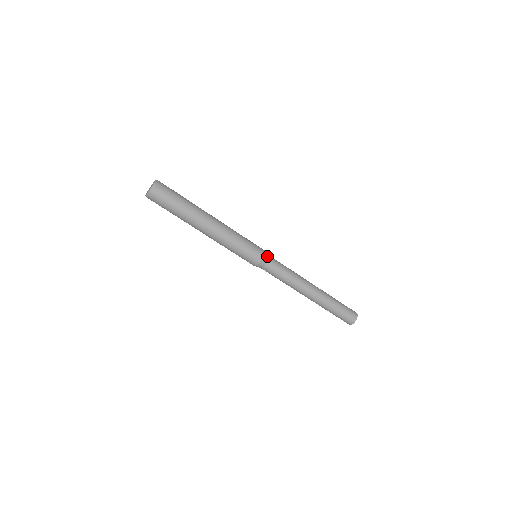
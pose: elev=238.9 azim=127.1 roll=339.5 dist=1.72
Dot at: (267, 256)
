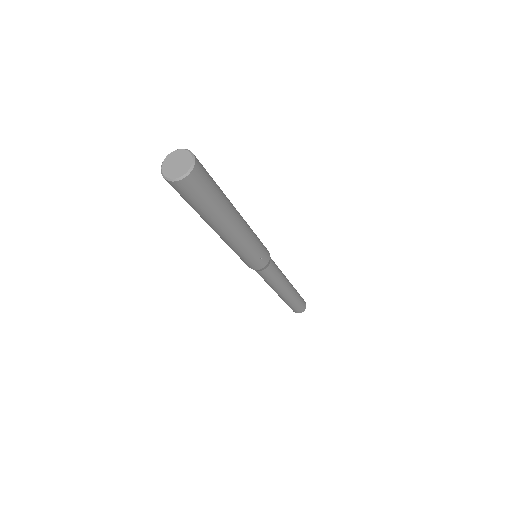
Dot at: occluded
